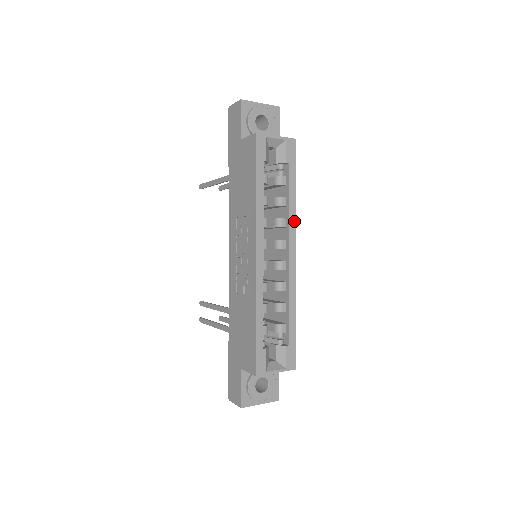
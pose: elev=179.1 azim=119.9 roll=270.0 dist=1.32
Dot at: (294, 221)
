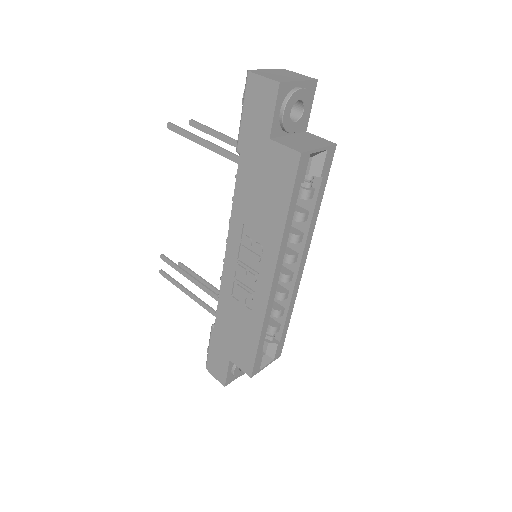
Dot at: (311, 235)
